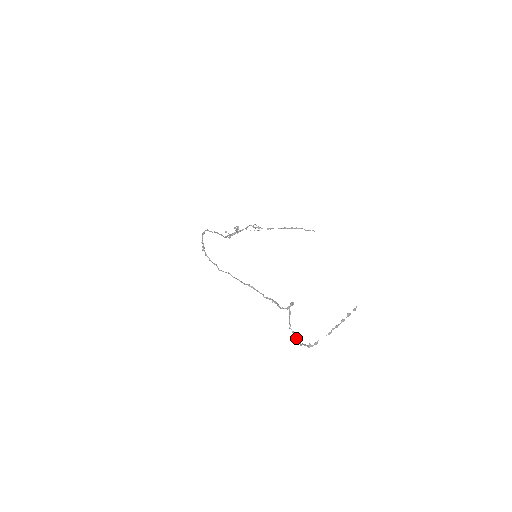
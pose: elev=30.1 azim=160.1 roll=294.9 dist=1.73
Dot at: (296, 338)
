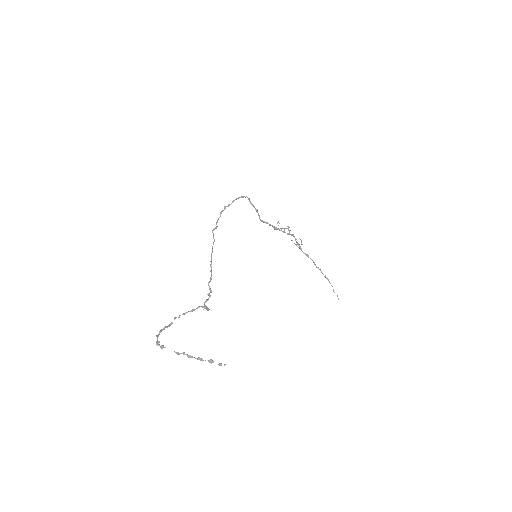
Dot at: (164, 328)
